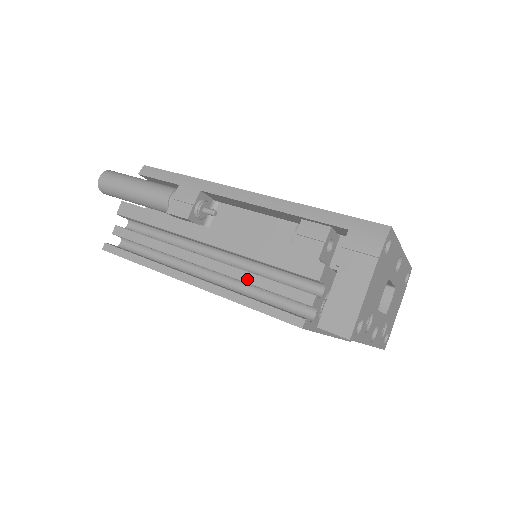
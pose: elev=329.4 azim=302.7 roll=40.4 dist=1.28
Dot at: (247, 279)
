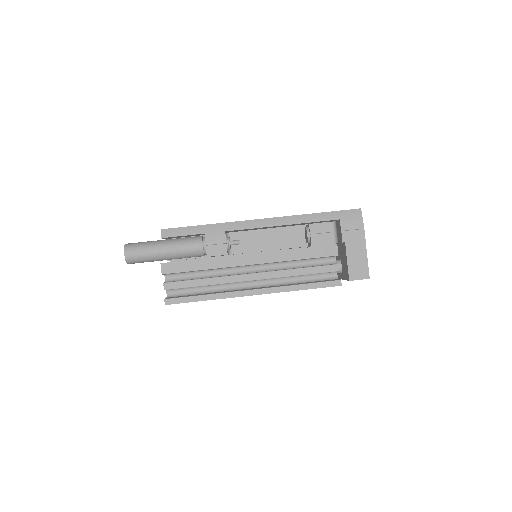
Dot at: (291, 274)
